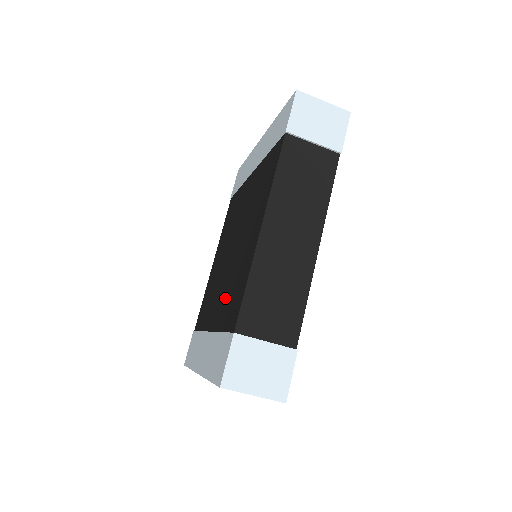
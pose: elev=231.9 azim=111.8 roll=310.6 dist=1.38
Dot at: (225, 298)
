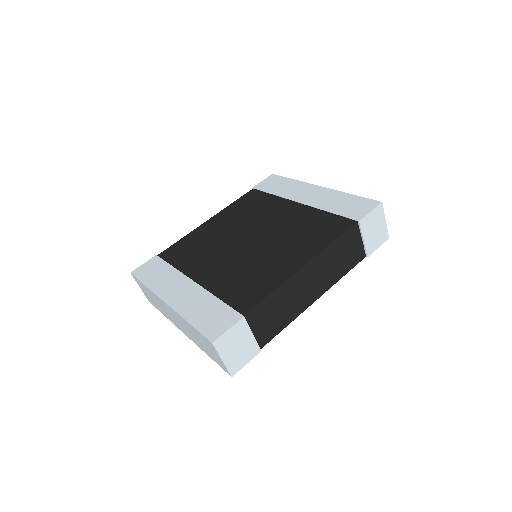
Dot at: (230, 275)
